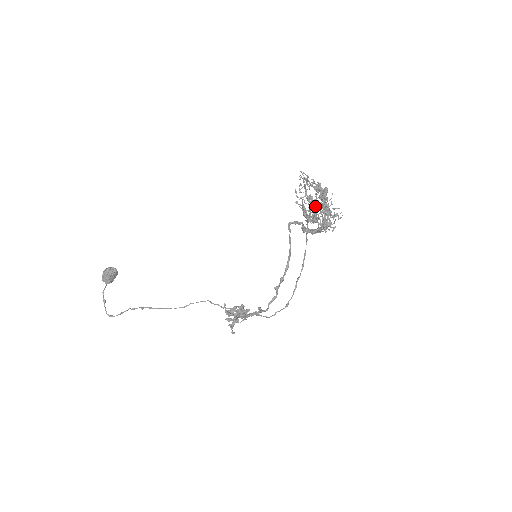
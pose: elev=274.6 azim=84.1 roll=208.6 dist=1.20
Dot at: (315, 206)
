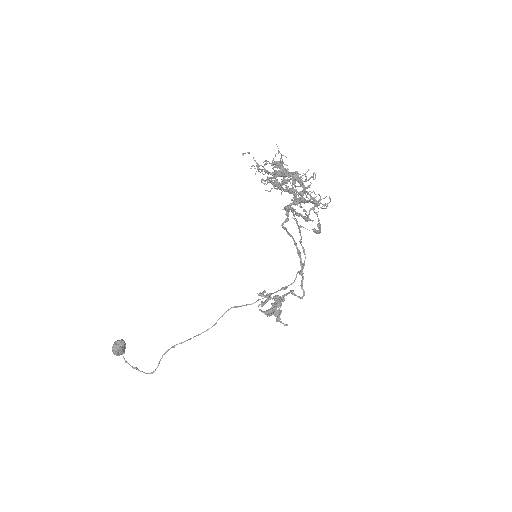
Dot at: (299, 197)
